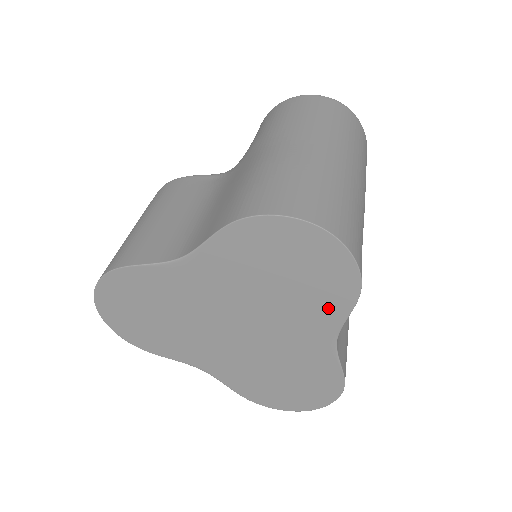
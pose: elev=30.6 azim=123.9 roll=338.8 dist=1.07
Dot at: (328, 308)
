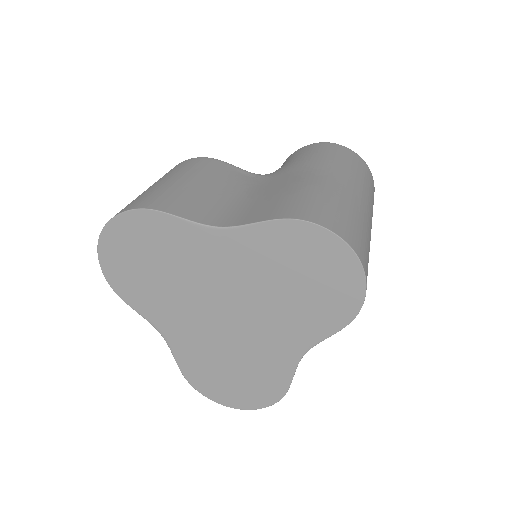
Dot at: (317, 323)
